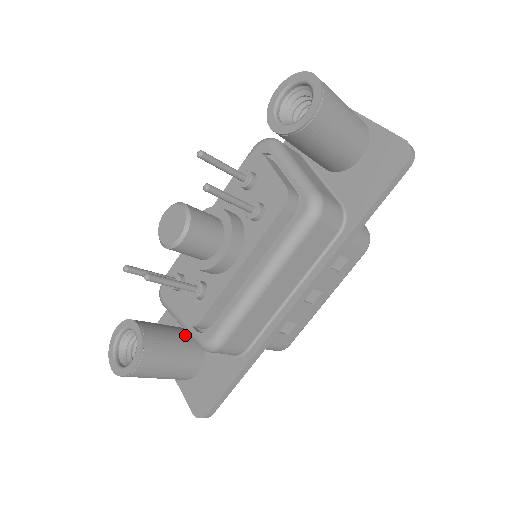
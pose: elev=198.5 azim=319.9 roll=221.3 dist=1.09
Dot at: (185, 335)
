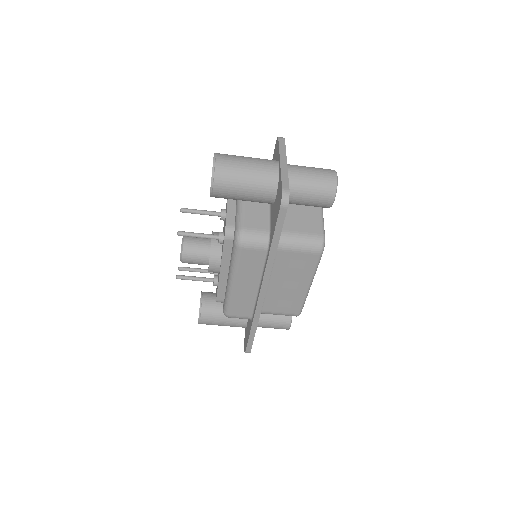
Dot at: occluded
